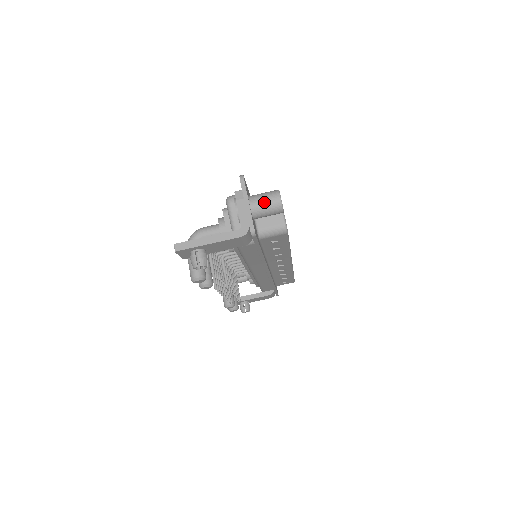
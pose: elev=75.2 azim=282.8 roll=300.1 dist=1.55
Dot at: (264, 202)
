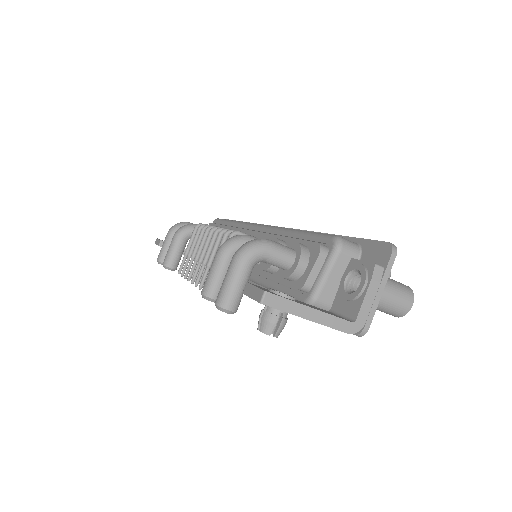
Dot at: (394, 300)
